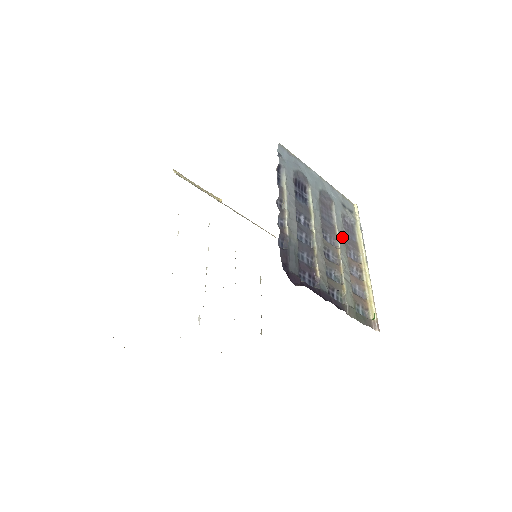
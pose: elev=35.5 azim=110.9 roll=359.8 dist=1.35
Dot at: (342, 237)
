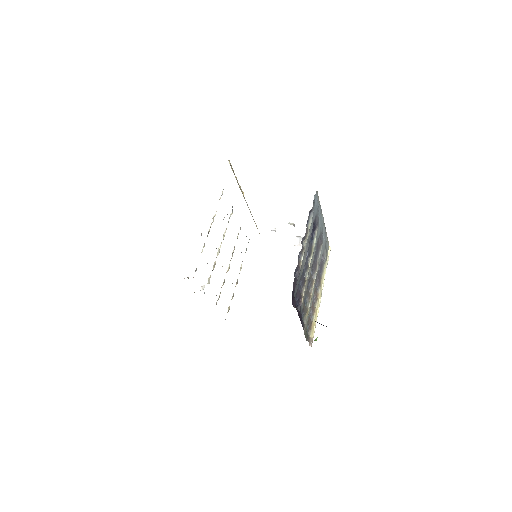
Dot at: occluded
